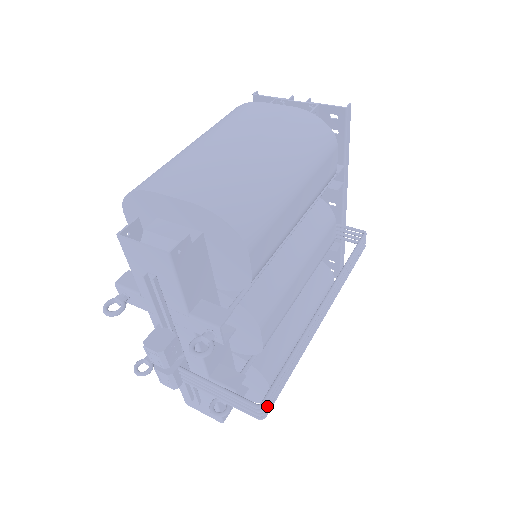
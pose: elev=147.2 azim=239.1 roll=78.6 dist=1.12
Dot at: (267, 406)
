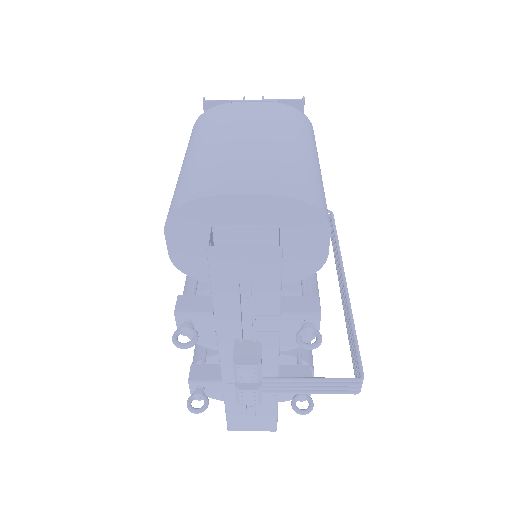
Dot at: occluded
